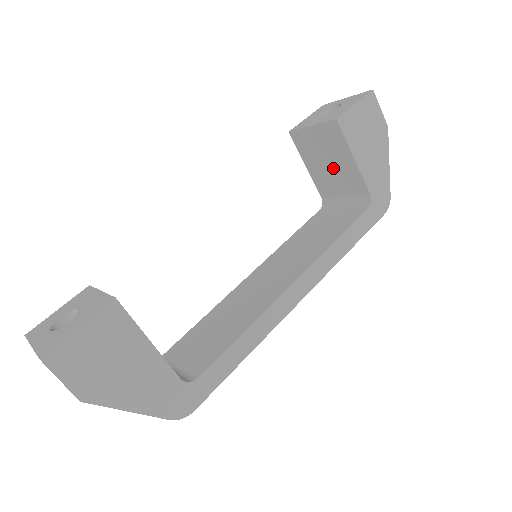
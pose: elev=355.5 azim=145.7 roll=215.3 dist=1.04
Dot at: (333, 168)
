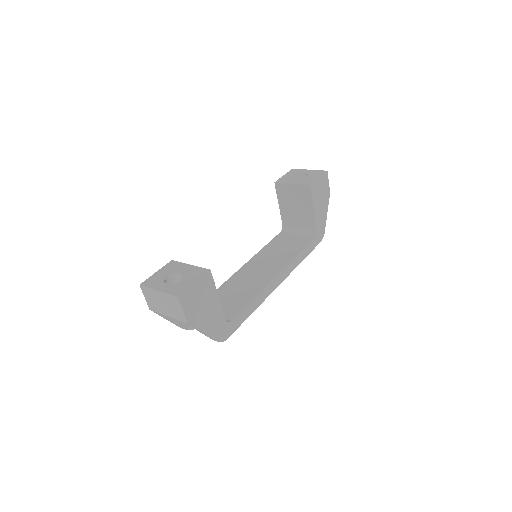
Dot at: (298, 210)
